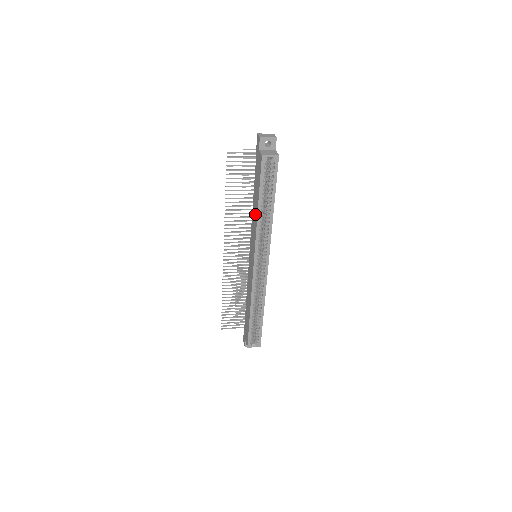
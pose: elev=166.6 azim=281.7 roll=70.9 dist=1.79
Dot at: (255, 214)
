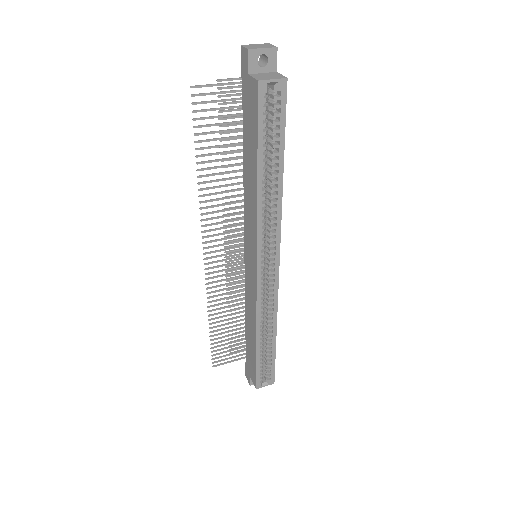
Dot at: (251, 190)
